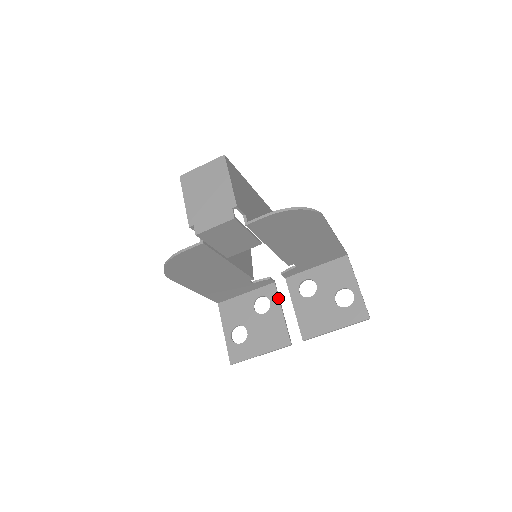
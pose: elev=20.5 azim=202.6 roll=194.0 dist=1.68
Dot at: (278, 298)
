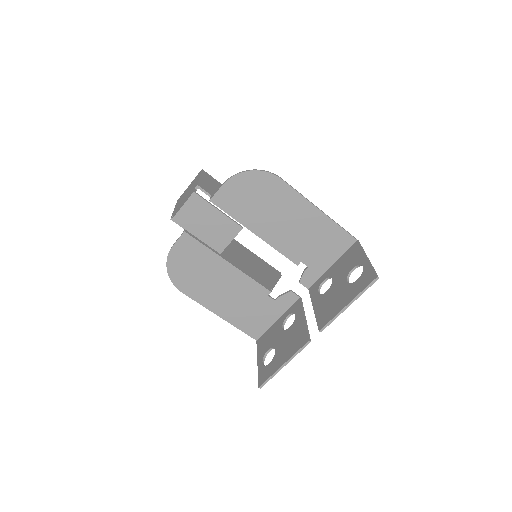
Dot at: (301, 308)
